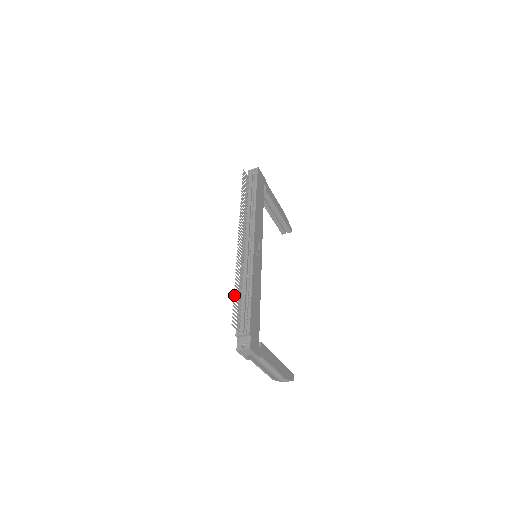
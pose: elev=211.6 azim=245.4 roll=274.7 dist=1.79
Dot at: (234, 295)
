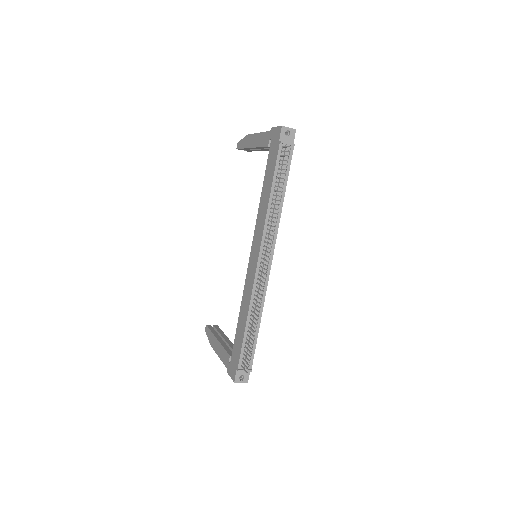
Dot at: occluded
